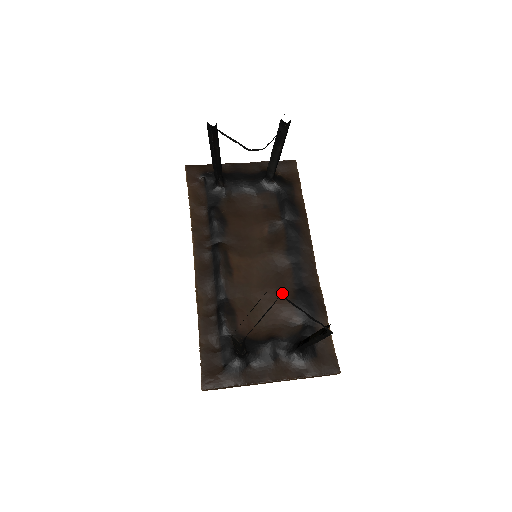
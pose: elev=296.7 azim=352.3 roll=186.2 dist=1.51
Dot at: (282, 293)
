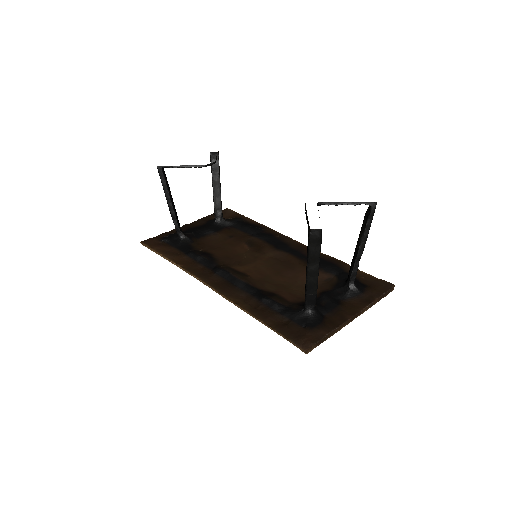
Dot at: (299, 268)
